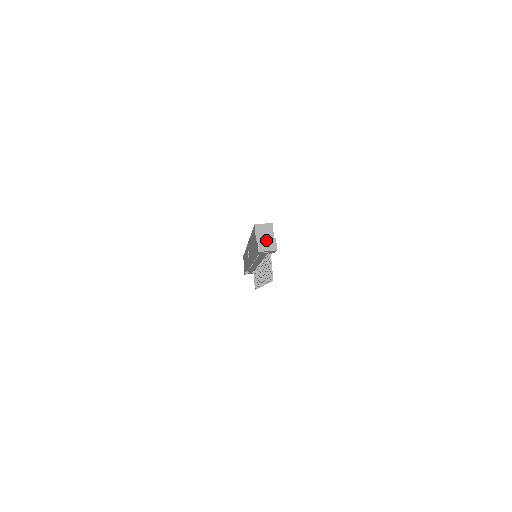
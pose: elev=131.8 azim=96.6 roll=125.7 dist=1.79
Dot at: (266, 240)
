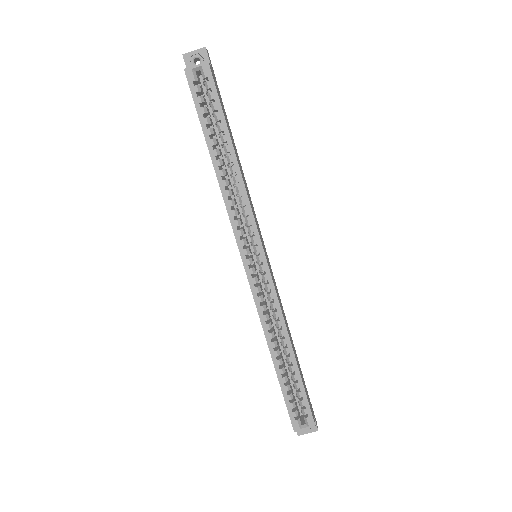
Dot at: (307, 433)
